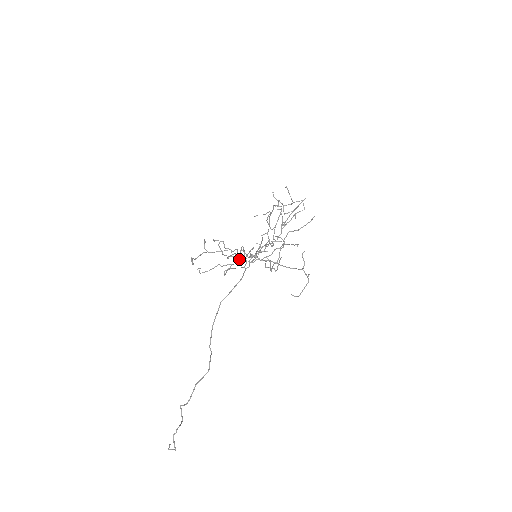
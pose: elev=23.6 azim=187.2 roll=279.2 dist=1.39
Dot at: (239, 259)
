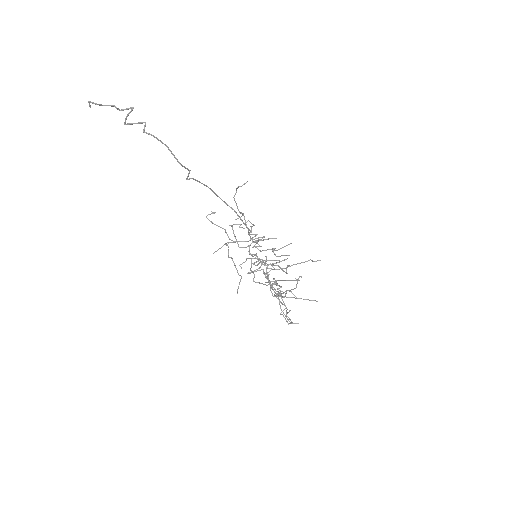
Dot at: (229, 257)
